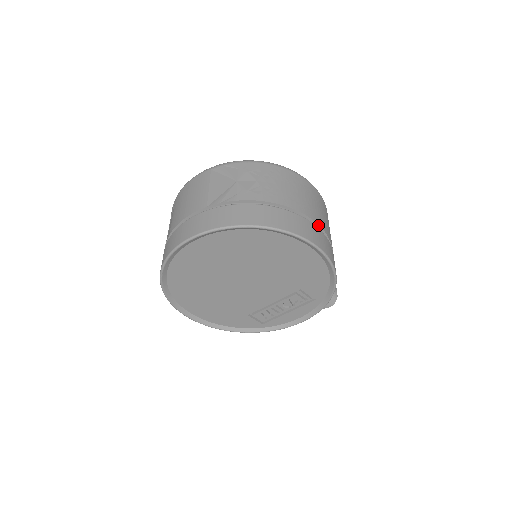
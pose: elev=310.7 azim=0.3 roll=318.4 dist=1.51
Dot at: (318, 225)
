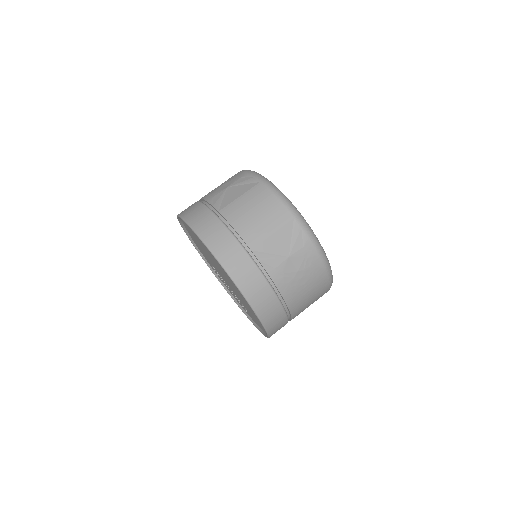
Dot at: (291, 319)
